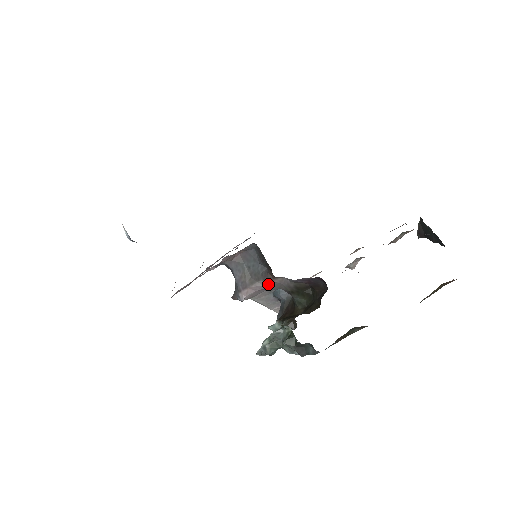
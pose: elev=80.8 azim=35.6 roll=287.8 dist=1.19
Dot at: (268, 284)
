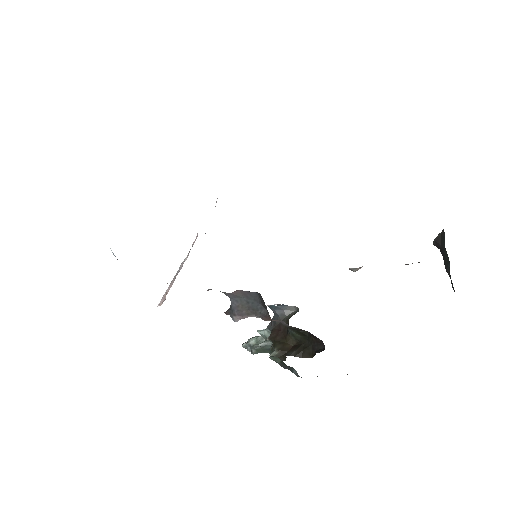
Dot at: (265, 320)
